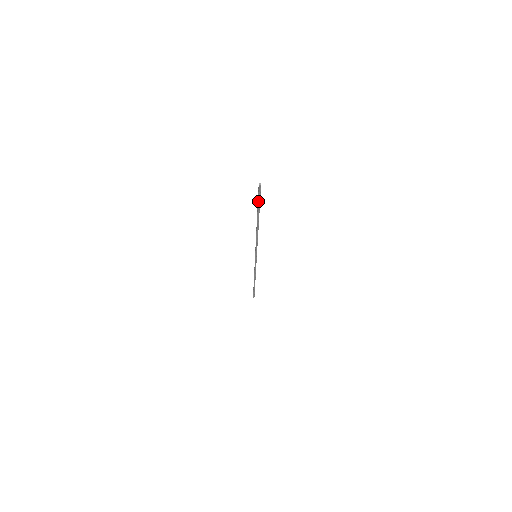
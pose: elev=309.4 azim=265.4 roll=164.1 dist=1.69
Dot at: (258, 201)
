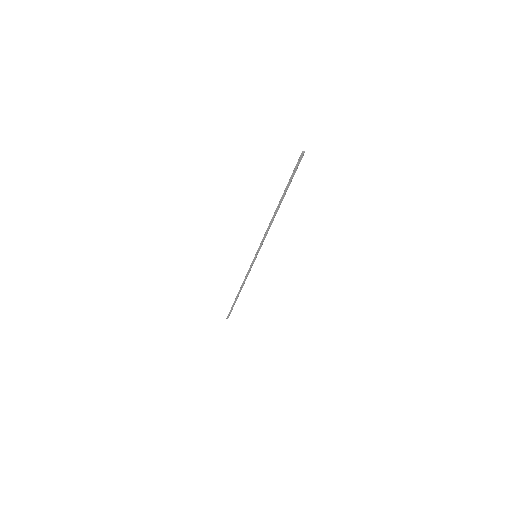
Dot at: (293, 176)
